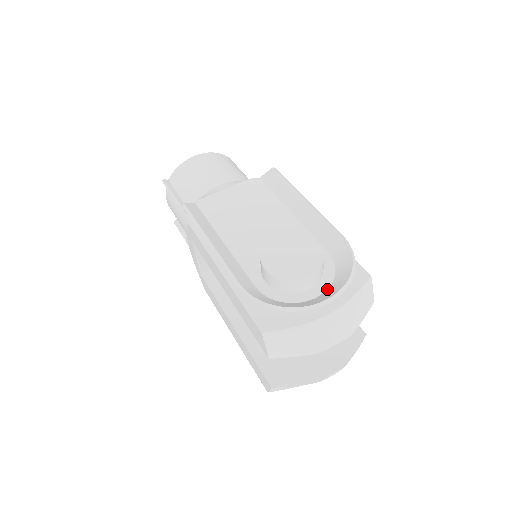
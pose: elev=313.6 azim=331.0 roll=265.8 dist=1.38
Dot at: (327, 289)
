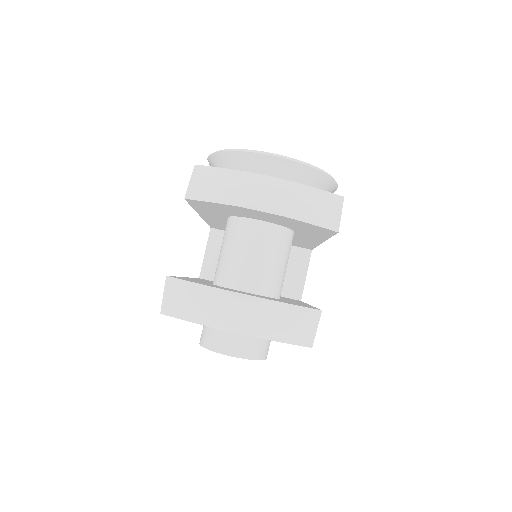
Dot at: occluded
